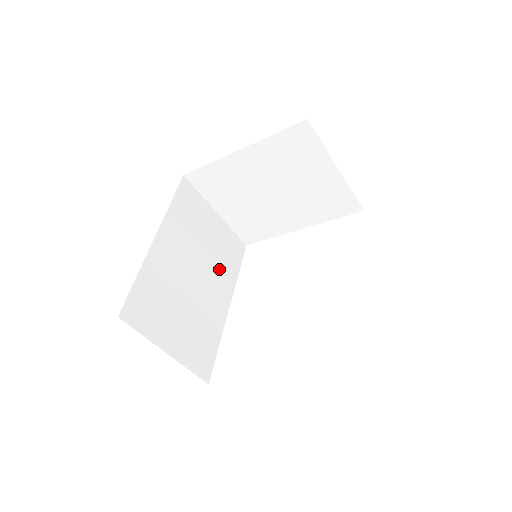
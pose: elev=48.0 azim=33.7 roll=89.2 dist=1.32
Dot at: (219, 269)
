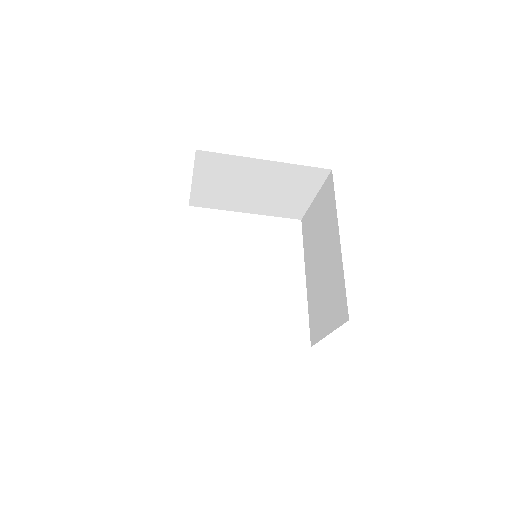
Dot at: occluded
